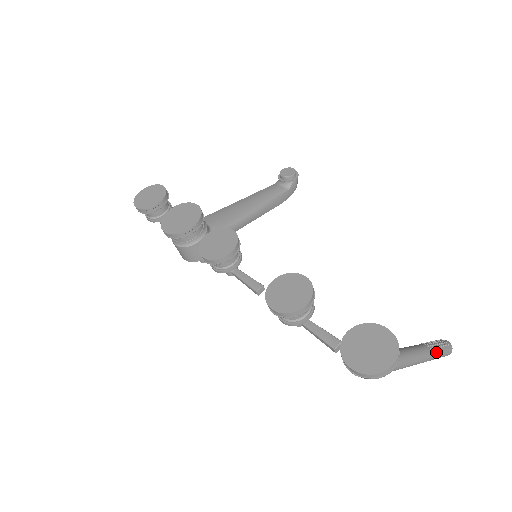
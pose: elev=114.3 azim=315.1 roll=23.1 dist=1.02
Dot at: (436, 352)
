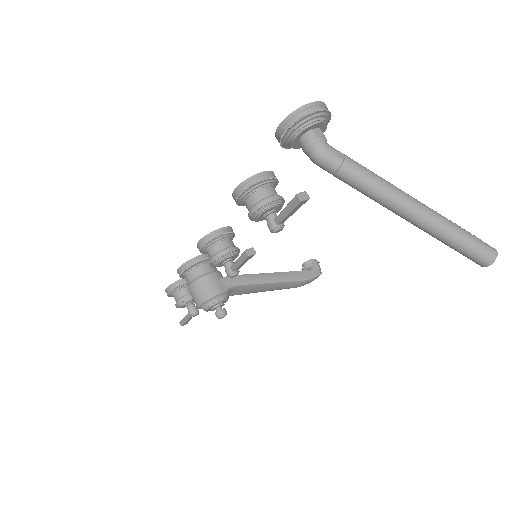
Dot at: (450, 221)
